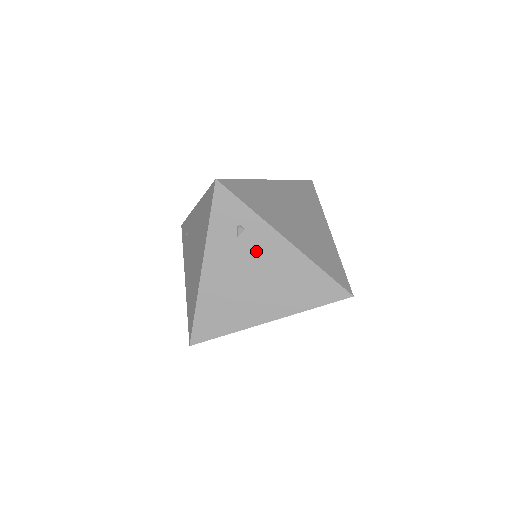
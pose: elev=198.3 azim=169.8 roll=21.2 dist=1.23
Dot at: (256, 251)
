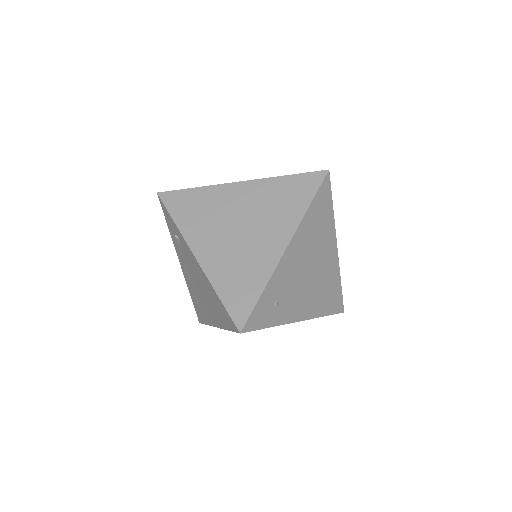
Dot at: (189, 261)
